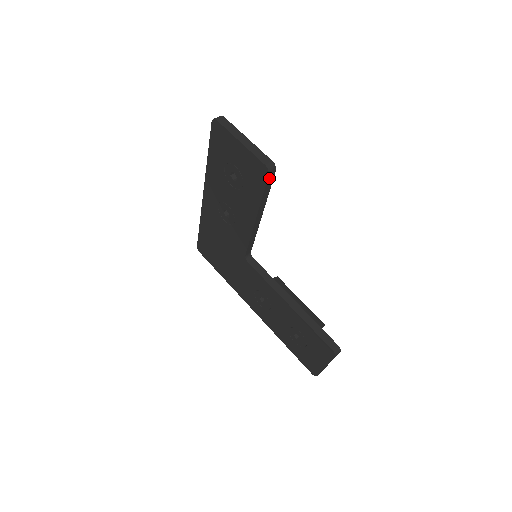
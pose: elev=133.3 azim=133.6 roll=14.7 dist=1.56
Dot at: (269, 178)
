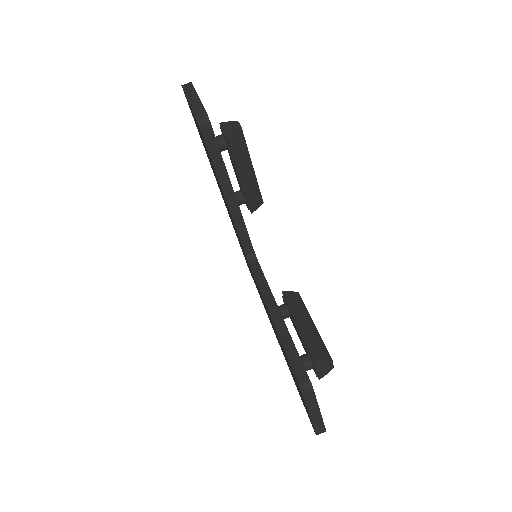
Dot at: (205, 133)
